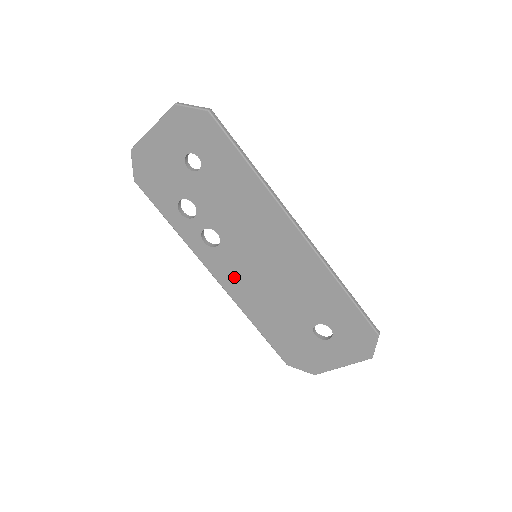
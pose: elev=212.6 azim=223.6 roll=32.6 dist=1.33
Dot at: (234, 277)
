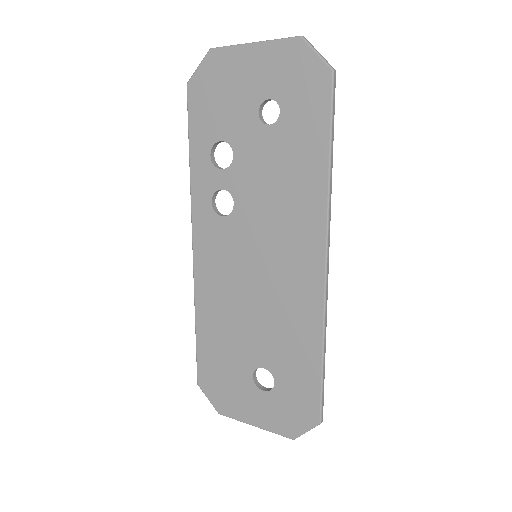
Dot at: (215, 260)
